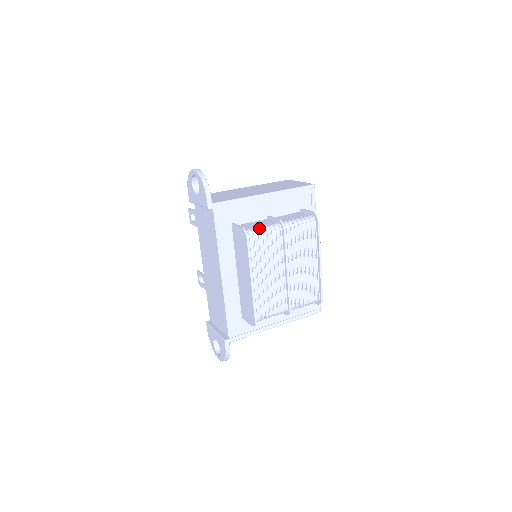
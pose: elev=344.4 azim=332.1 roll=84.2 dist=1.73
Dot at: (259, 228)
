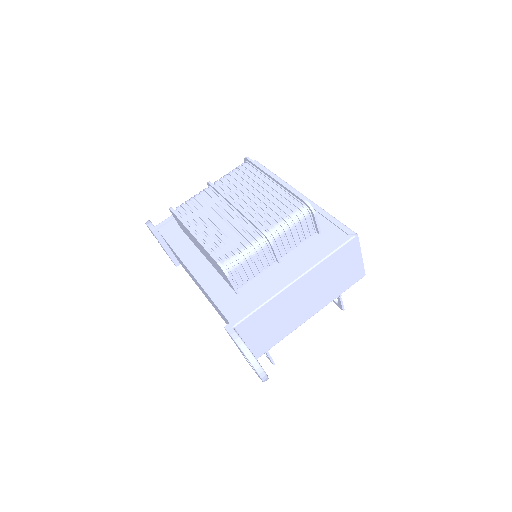
Dot at: occluded
